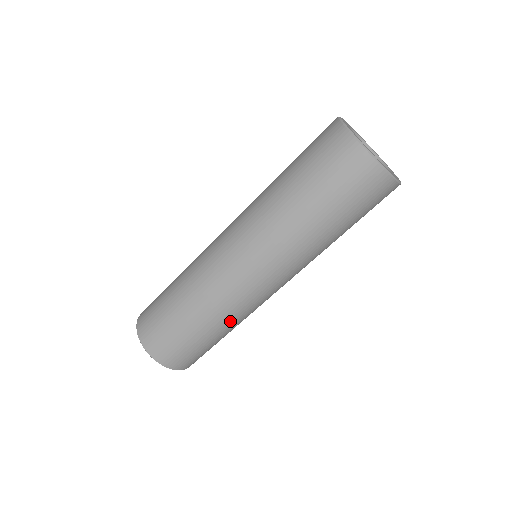
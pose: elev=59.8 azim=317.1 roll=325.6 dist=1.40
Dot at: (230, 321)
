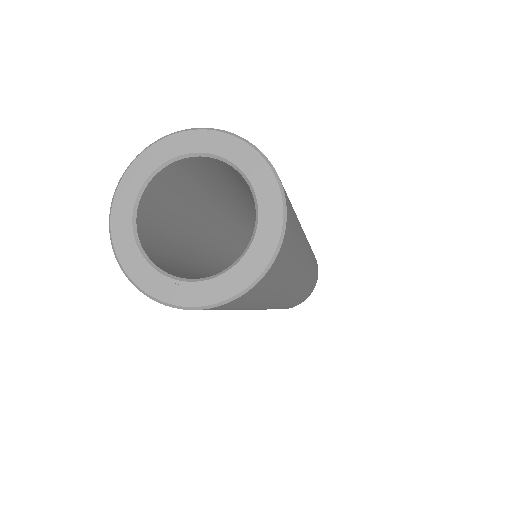
Dot at: (311, 278)
